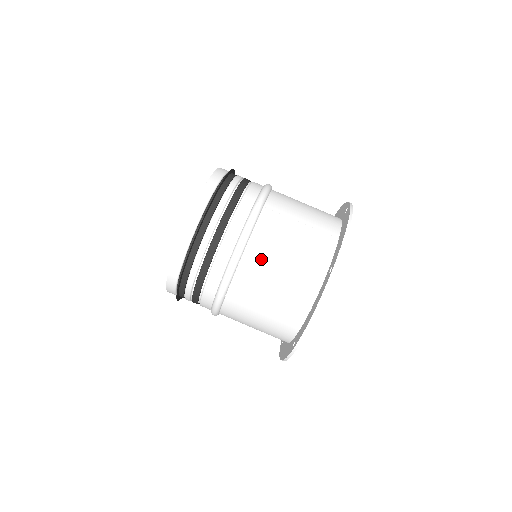
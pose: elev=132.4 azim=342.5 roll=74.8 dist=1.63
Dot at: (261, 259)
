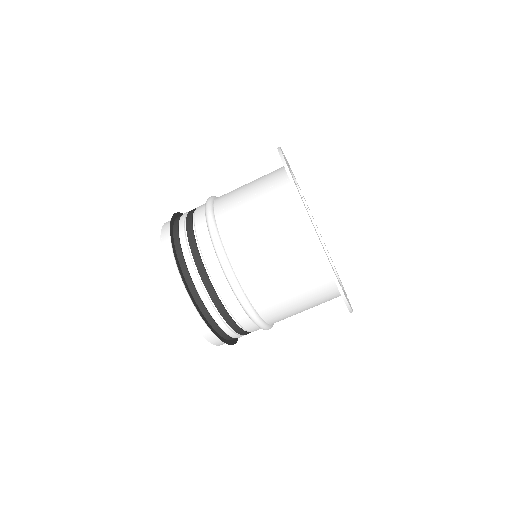
Dot at: (246, 251)
